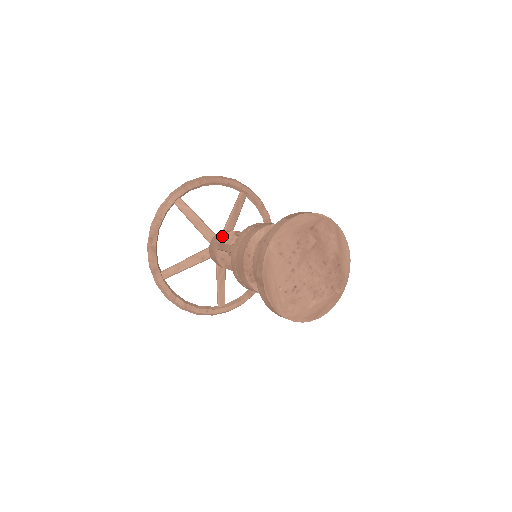
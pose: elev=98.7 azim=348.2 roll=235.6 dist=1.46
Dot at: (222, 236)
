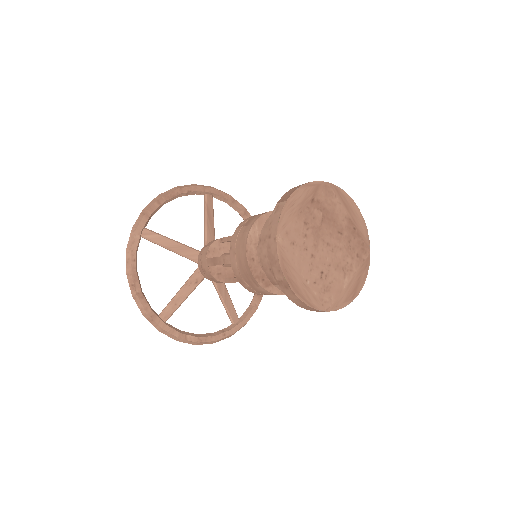
Dot at: (208, 250)
